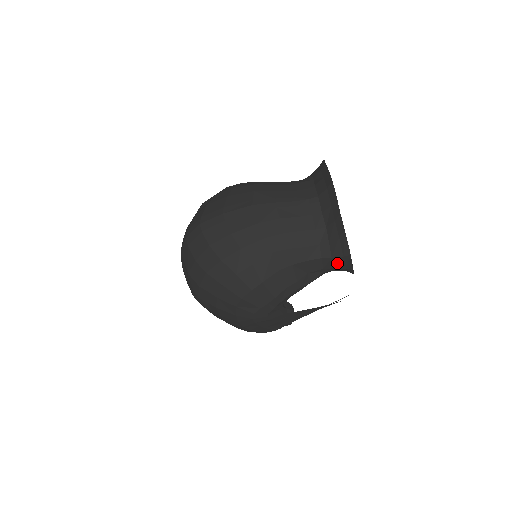
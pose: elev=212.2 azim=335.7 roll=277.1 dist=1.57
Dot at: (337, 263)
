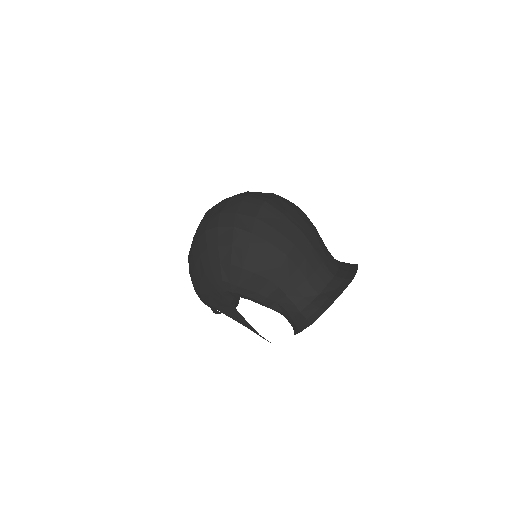
Dot at: (298, 318)
